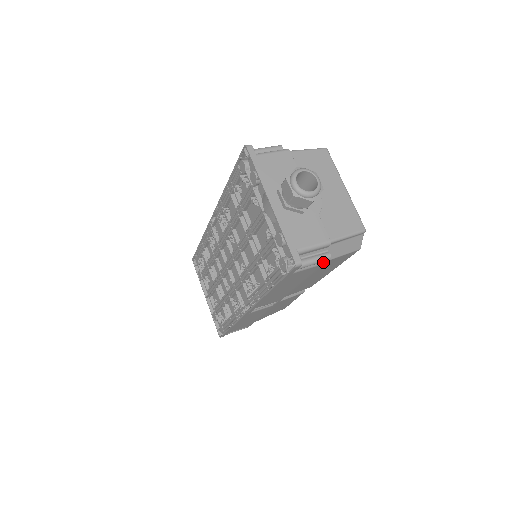
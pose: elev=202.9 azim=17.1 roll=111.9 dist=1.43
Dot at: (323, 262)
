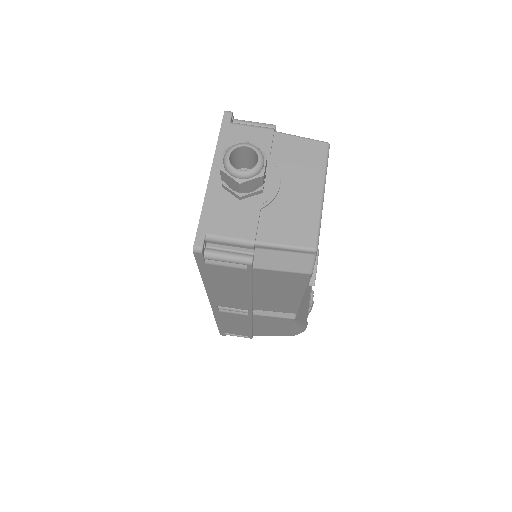
Dot at: (247, 266)
